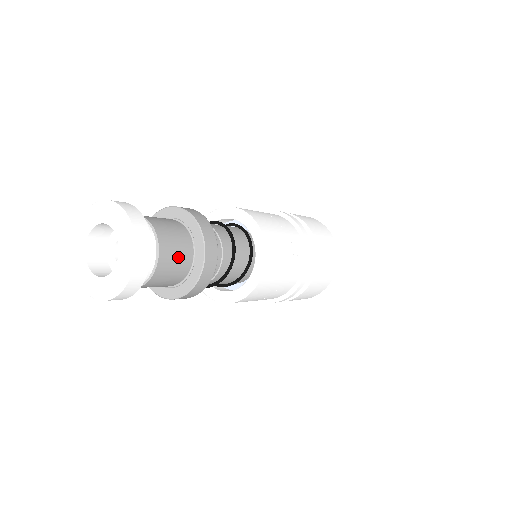
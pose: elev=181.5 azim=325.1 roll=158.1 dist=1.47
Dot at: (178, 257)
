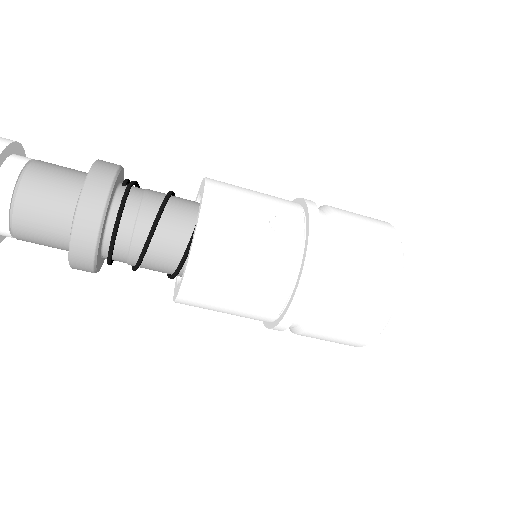
Dot at: (53, 194)
